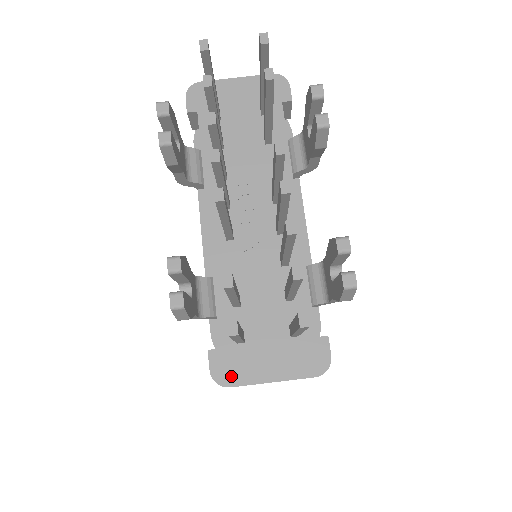
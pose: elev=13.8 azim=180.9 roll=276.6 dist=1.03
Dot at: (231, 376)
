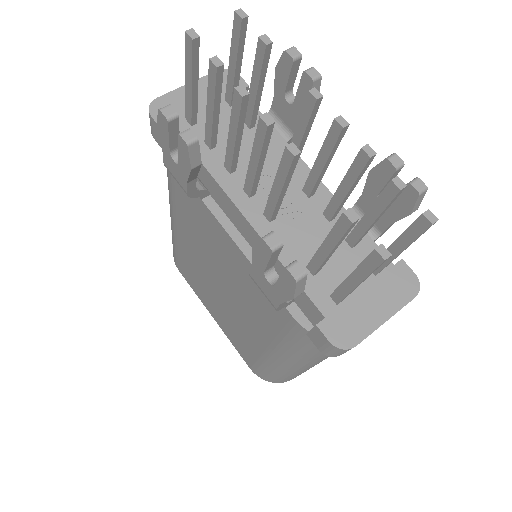
Dot at: (350, 336)
